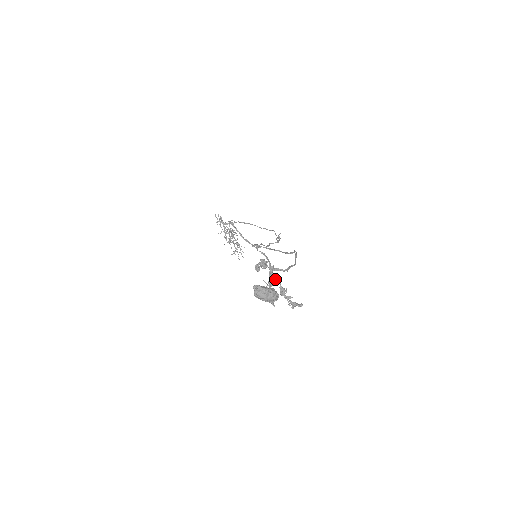
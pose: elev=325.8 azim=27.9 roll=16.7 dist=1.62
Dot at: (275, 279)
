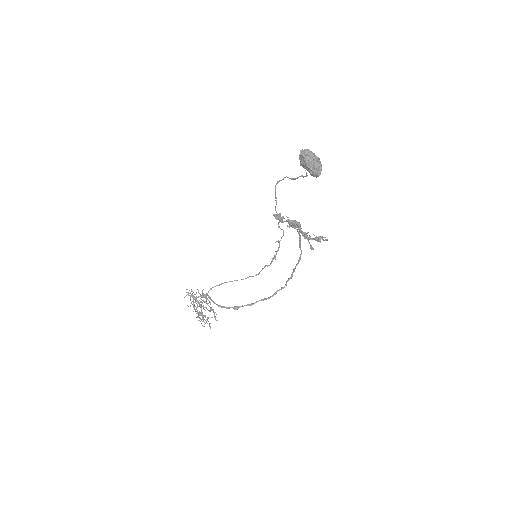
Dot at: occluded
